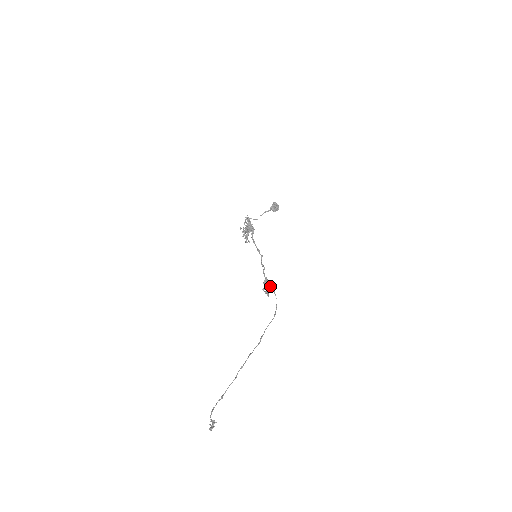
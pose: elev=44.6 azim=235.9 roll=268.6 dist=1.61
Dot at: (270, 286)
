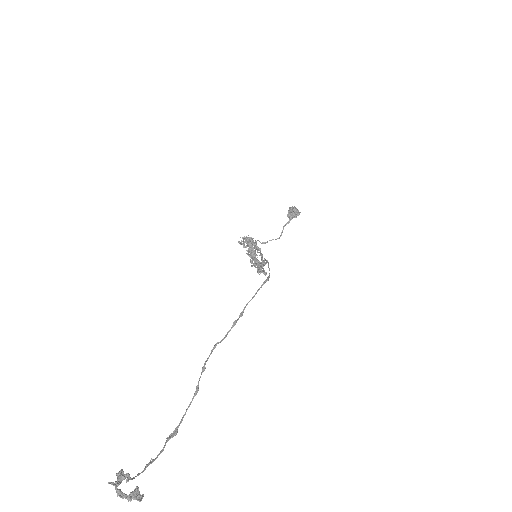
Dot at: (255, 258)
